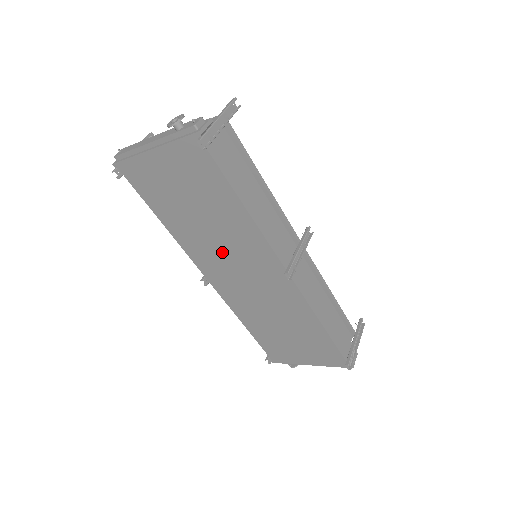
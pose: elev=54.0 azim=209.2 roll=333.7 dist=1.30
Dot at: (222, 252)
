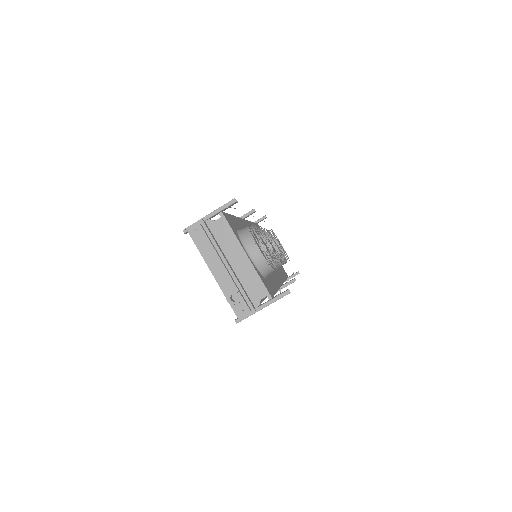
Dot at: occluded
